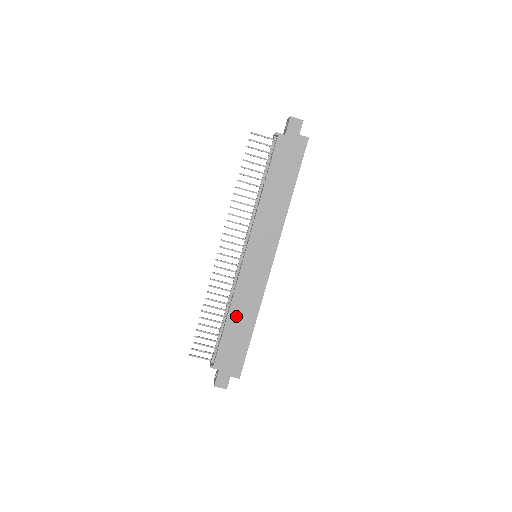
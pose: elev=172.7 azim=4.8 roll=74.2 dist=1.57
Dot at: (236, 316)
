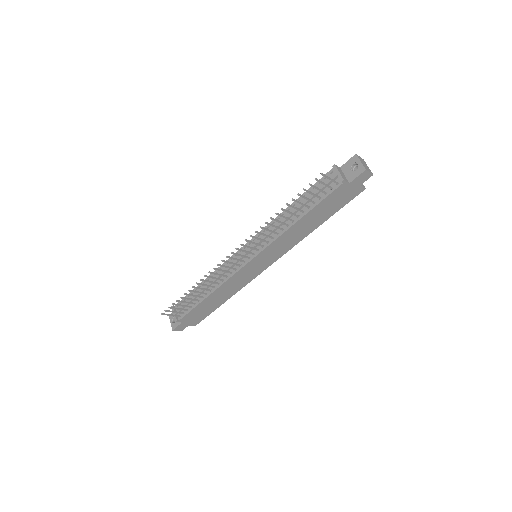
Dot at: (216, 295)
